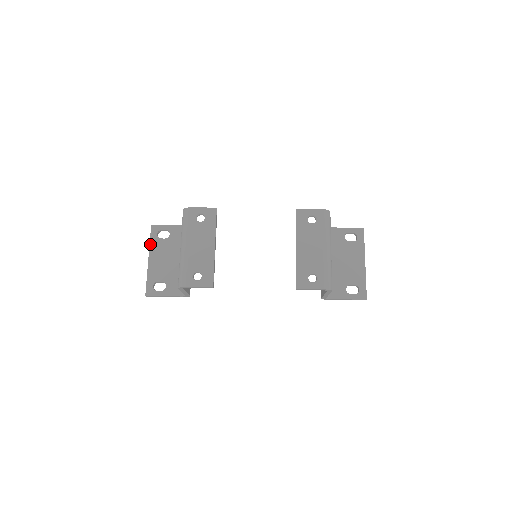
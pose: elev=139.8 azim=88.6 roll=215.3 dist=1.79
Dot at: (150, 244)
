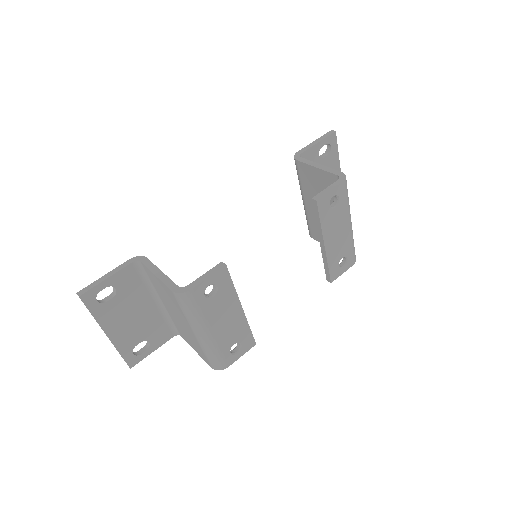
Dot at: (96, 319)
